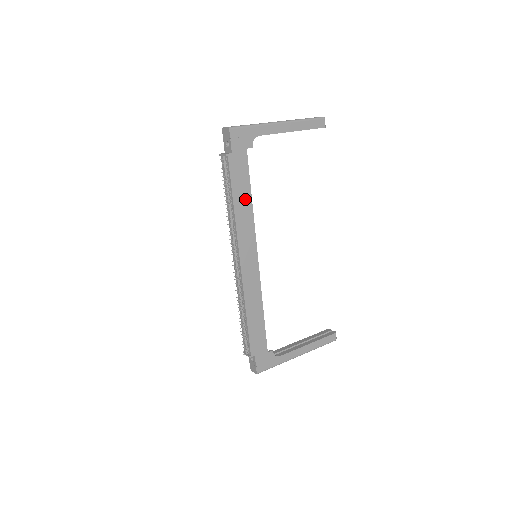
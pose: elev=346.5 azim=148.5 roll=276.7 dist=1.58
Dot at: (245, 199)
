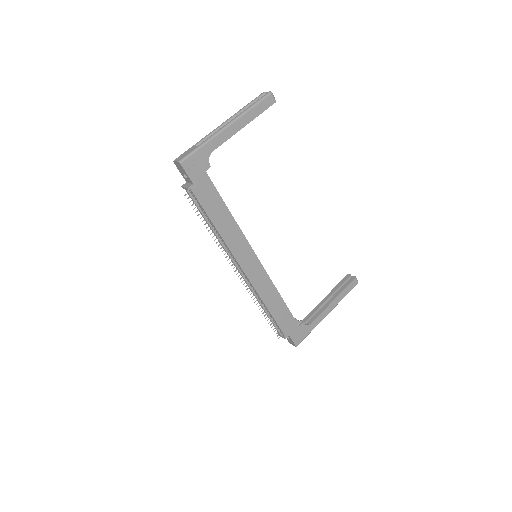
Dot at: (224, 217)
